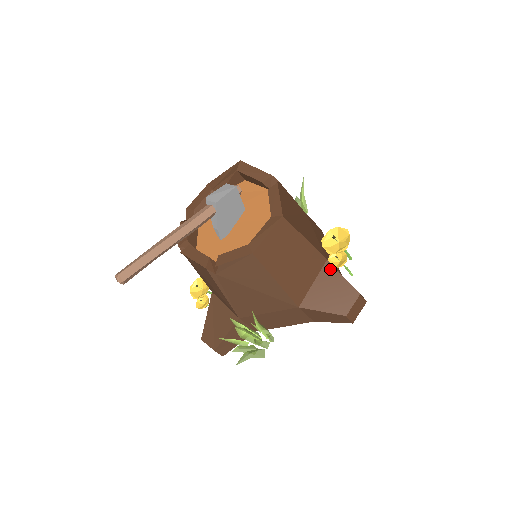
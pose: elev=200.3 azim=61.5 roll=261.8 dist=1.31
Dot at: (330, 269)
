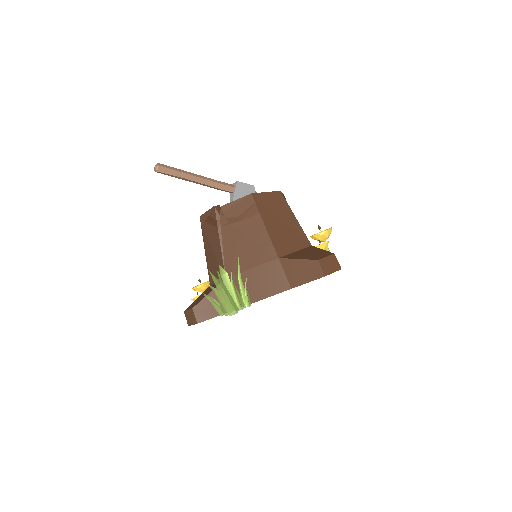
Dot at: (313, 248)
